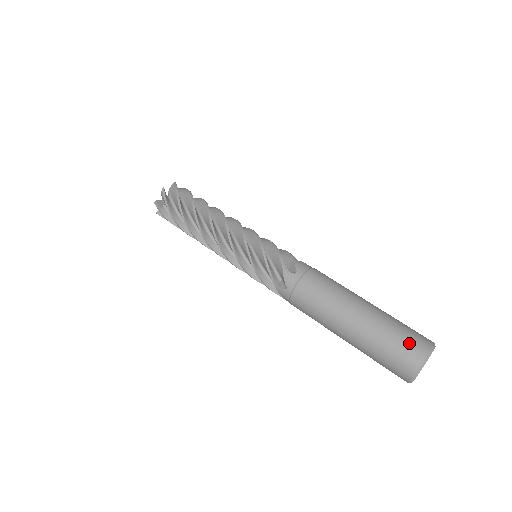
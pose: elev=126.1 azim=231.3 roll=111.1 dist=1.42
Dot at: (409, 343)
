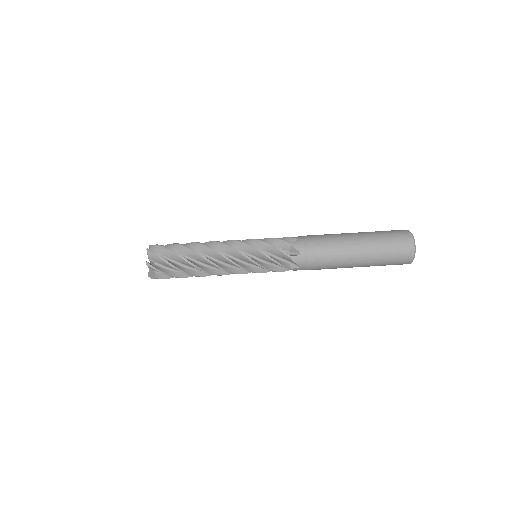
Dot at: (396, 233)
